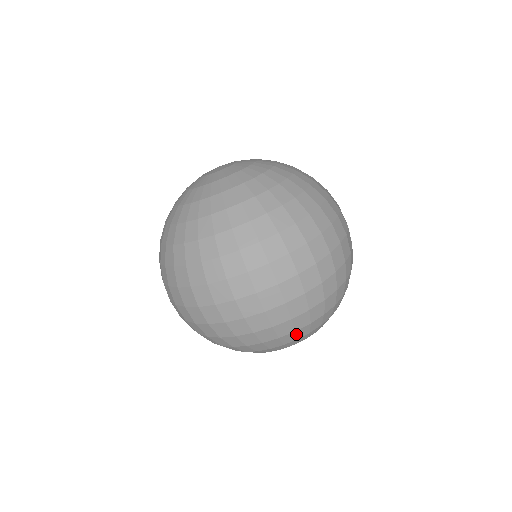
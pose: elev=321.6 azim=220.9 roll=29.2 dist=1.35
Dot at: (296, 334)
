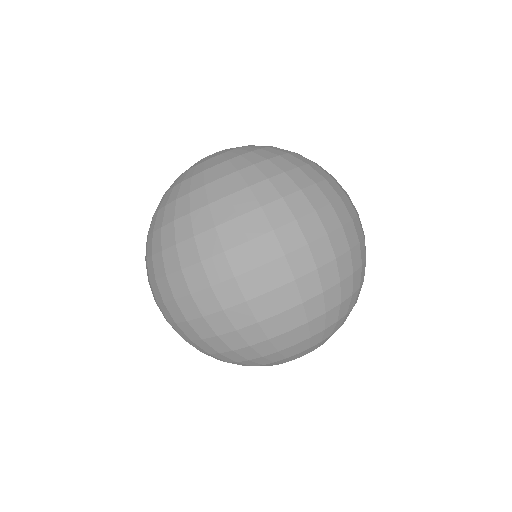
Dot at: (325, 319)
